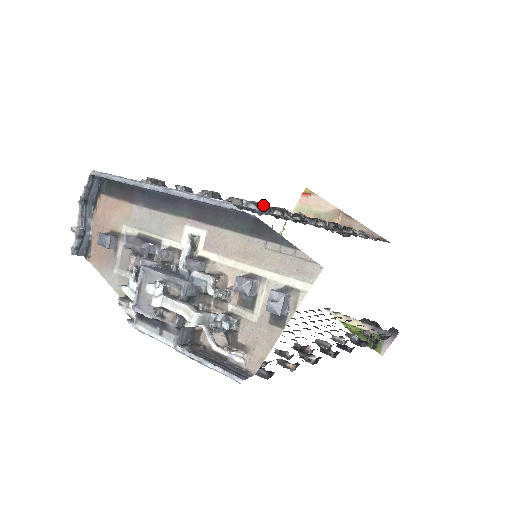
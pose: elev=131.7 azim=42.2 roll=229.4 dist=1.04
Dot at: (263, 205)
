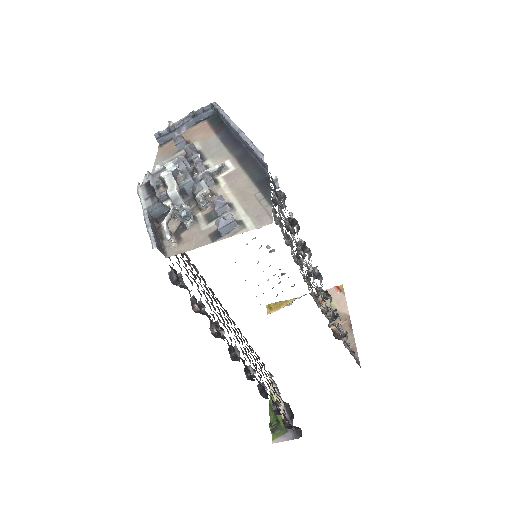
Dot at: occluded
